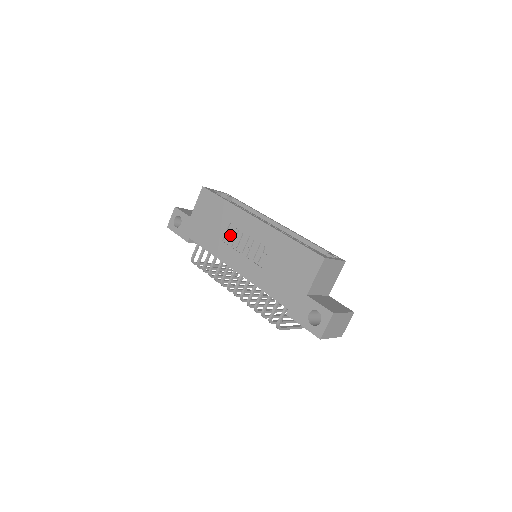
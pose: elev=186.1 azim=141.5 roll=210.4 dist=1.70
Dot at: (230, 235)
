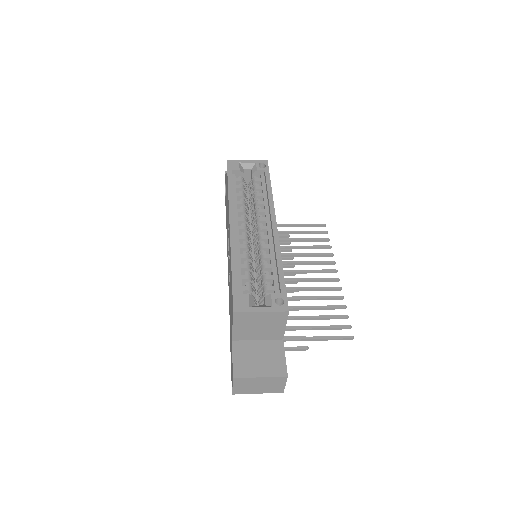
Dot at: occluded
